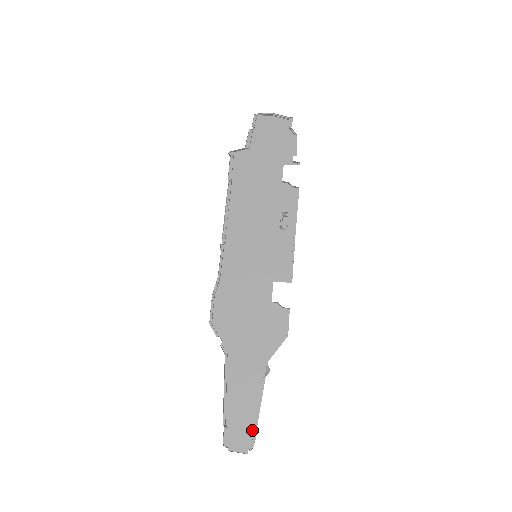
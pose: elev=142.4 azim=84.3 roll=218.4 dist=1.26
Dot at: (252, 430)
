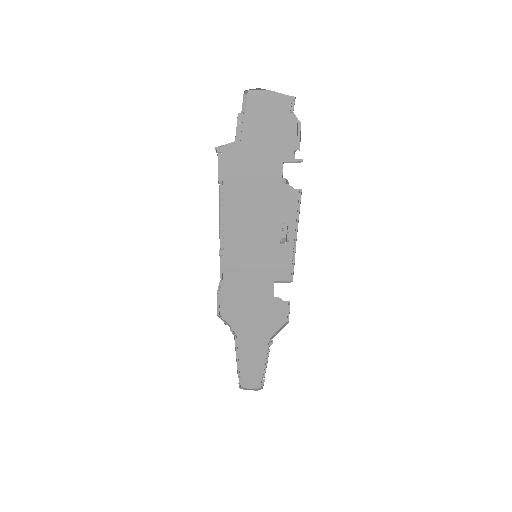
Dot at: (261, 378)
